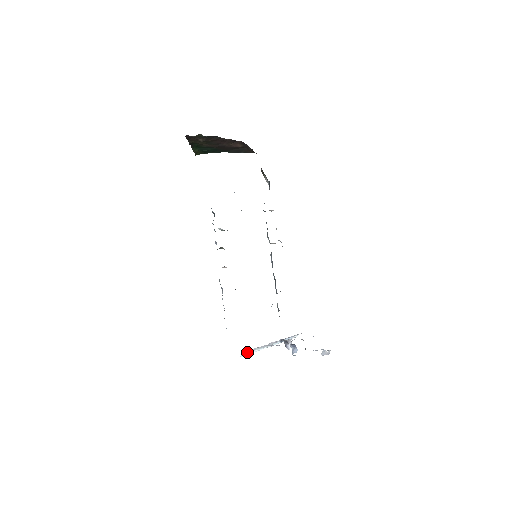
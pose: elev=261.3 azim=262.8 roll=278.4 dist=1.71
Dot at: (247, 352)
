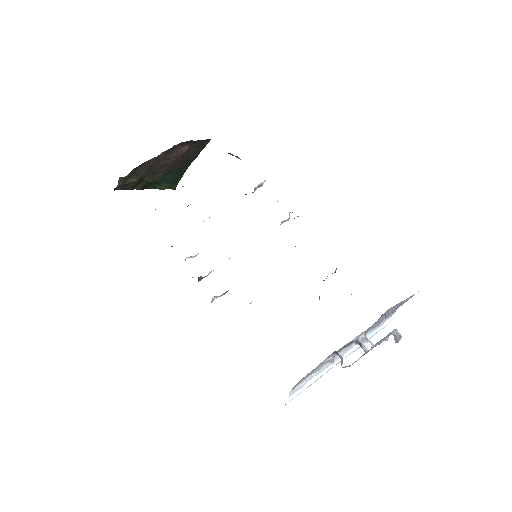
Dot at: (298, 388)
